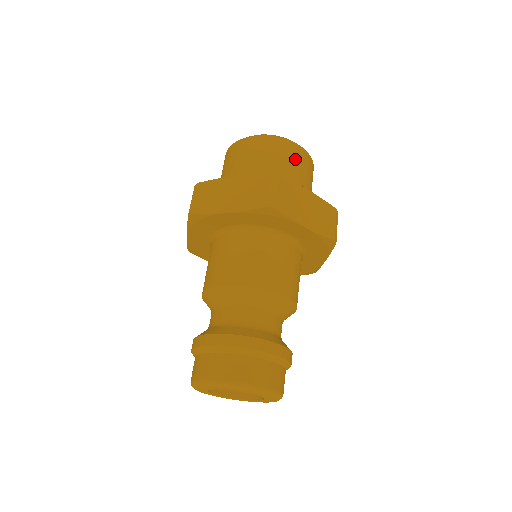
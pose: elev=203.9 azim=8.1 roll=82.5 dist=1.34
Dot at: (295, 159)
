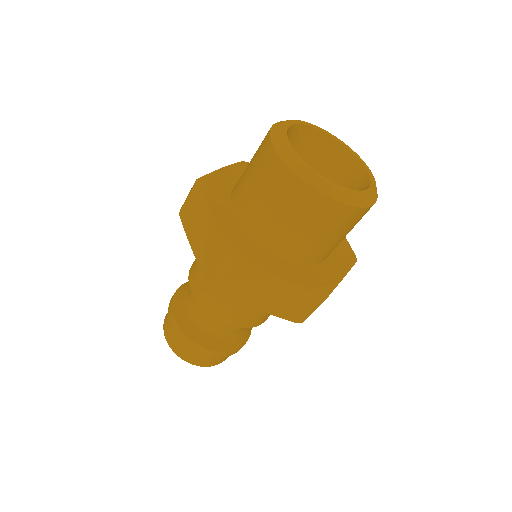
Dot at: (310, 215)
